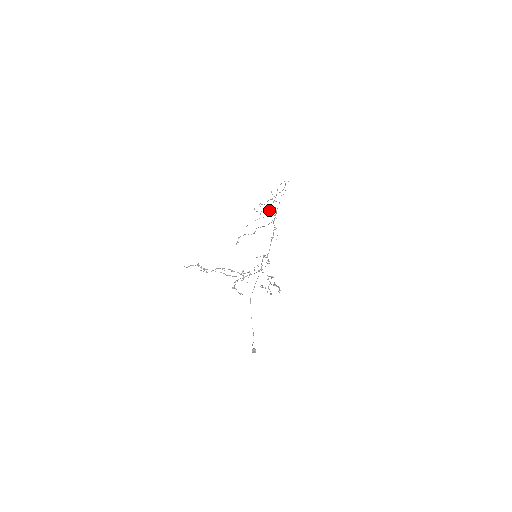
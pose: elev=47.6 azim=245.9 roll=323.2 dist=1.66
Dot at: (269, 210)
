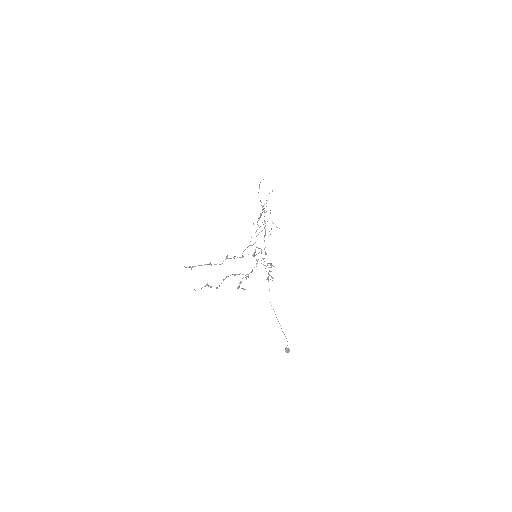
Dot at: occluded
